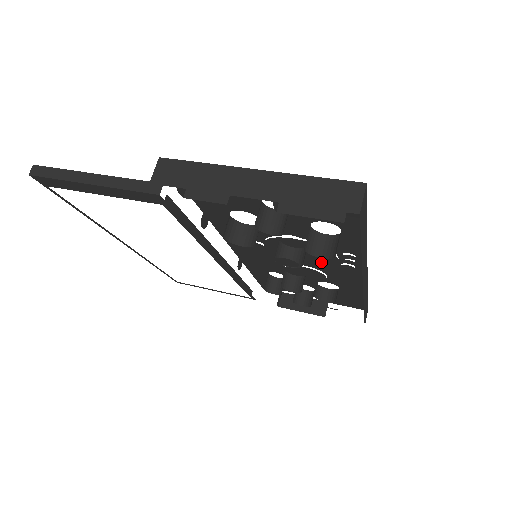
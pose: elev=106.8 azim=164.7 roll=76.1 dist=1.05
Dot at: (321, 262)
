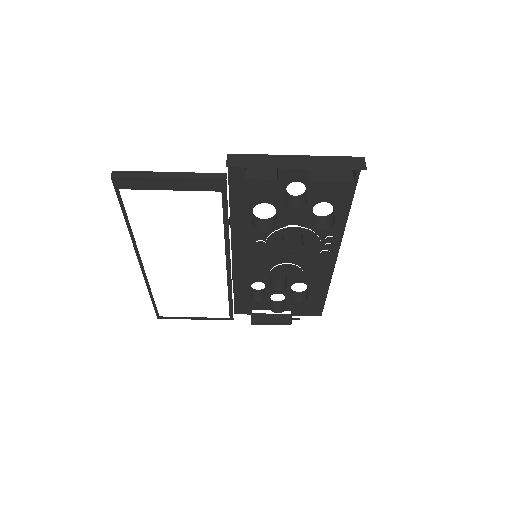
Dot at: (306, 253)
